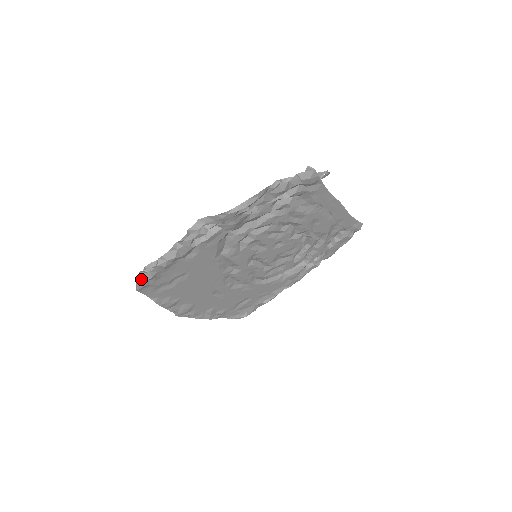
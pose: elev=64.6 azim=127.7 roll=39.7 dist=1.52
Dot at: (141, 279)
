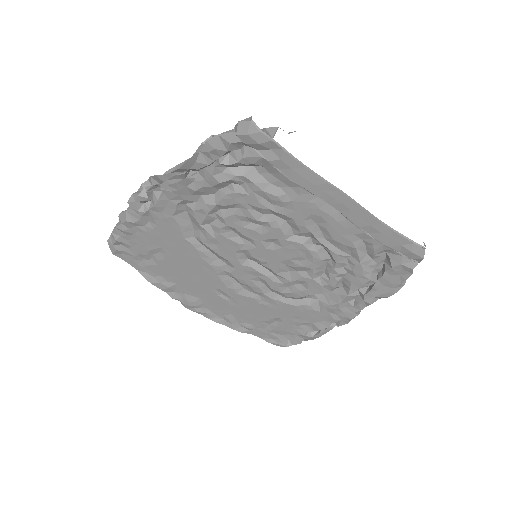
Dot at: (109, 240)
